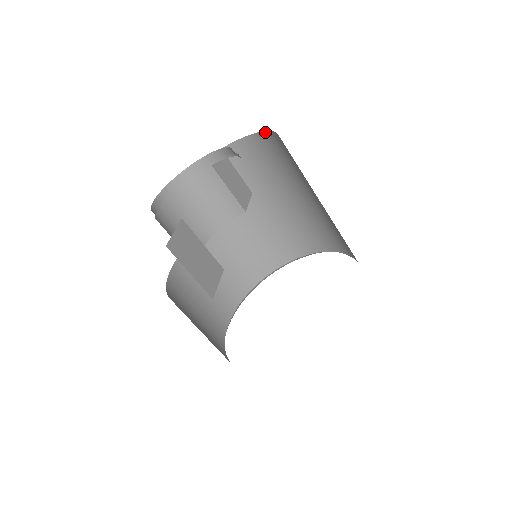
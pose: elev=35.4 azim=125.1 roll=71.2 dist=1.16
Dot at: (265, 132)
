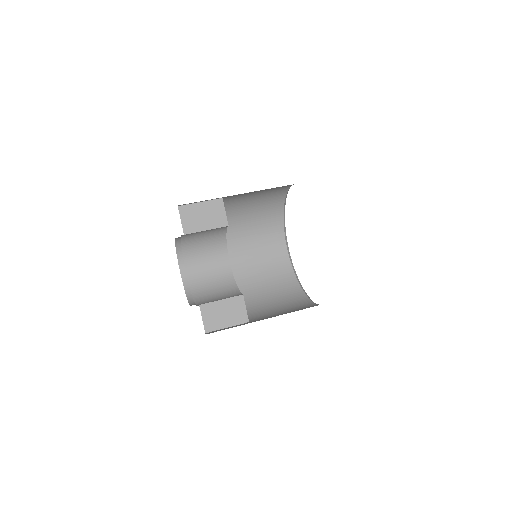
Dot at: occluded
